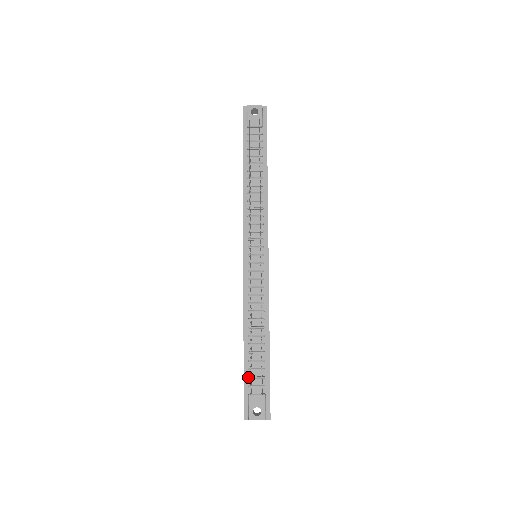
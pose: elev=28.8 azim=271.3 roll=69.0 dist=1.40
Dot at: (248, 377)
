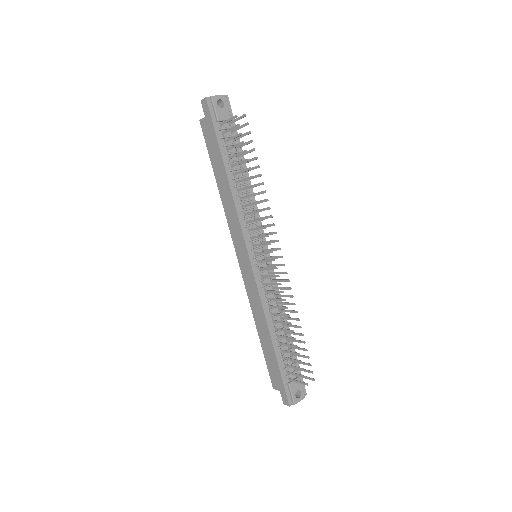
Dot at: (284, 369)
